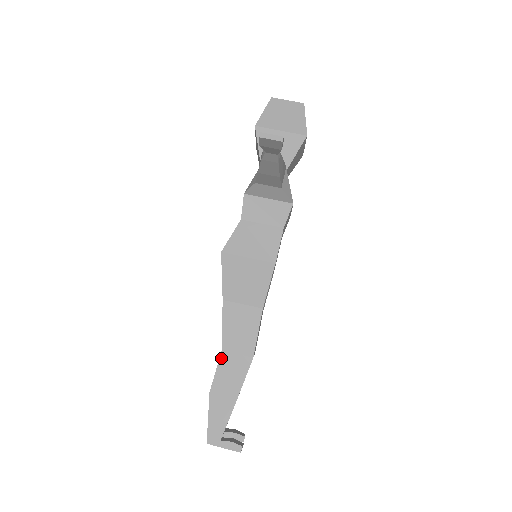
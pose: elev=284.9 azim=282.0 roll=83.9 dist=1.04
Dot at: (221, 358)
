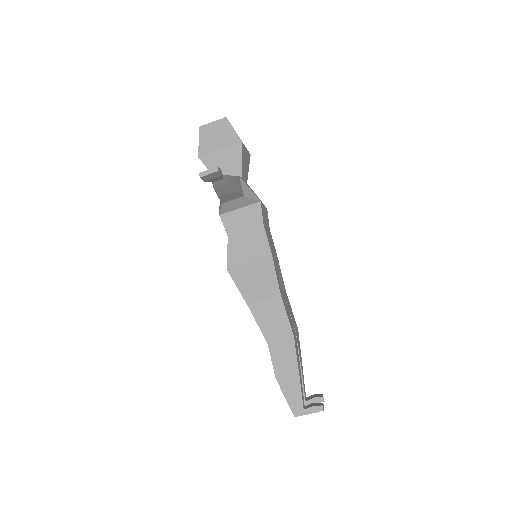
Dot at: (270, 349)
